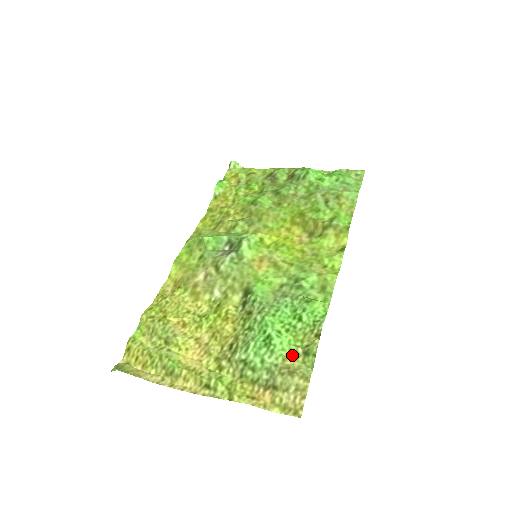
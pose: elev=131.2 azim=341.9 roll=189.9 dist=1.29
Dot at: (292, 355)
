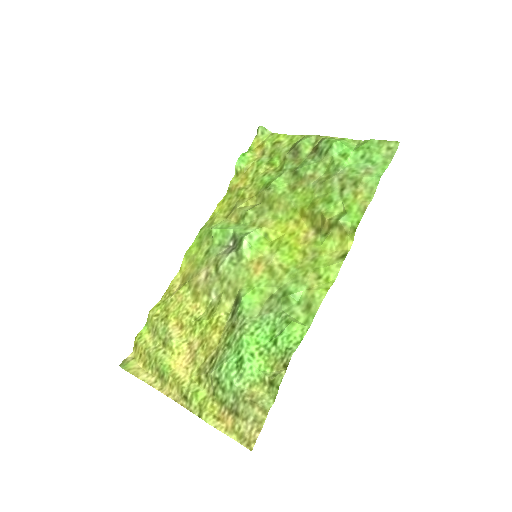
Dot at: (259, 382)
